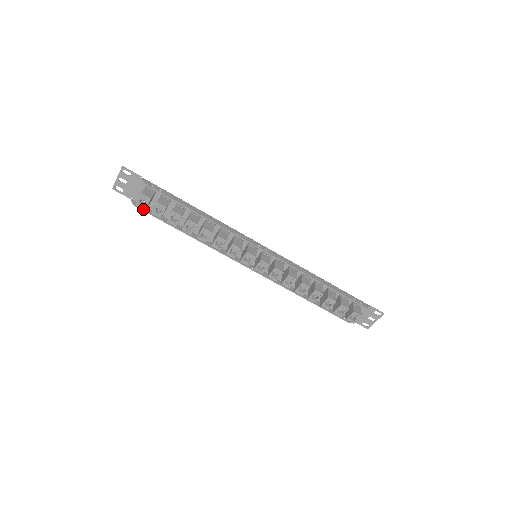
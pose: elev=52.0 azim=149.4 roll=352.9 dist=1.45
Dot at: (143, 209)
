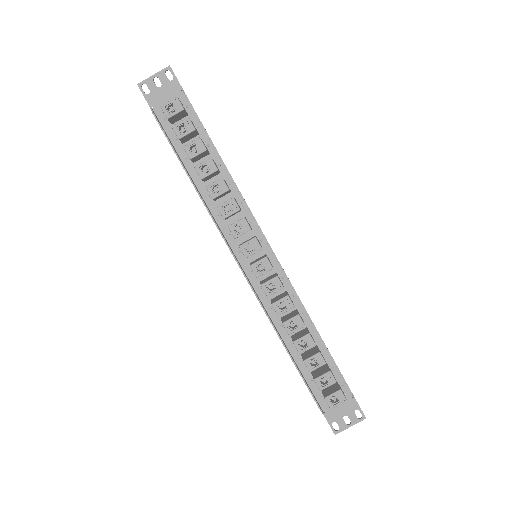
Dot at: (160, 123)
